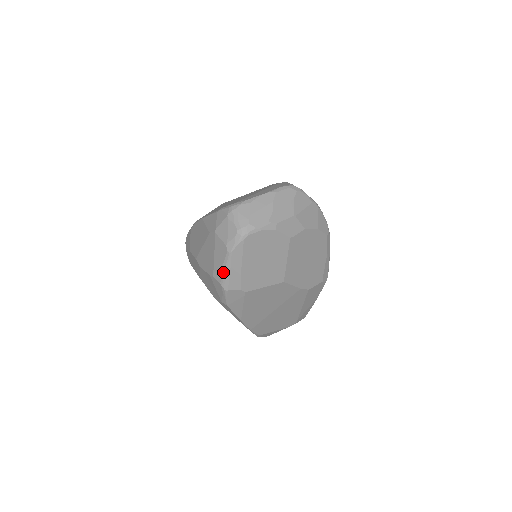
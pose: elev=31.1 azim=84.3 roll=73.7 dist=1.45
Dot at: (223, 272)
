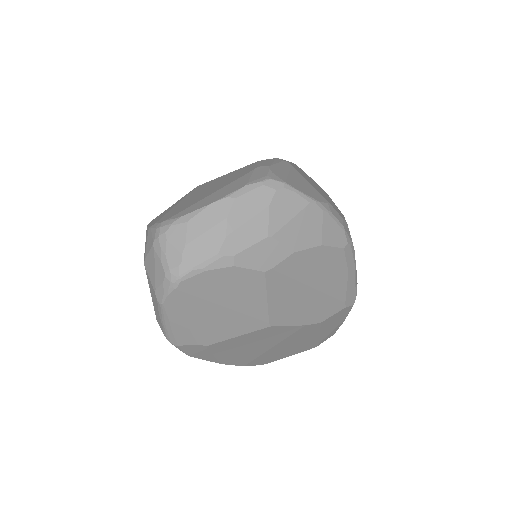
Dot at: (162, 325)
